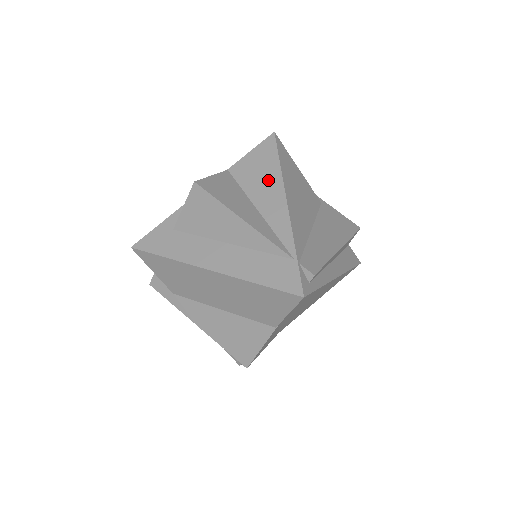
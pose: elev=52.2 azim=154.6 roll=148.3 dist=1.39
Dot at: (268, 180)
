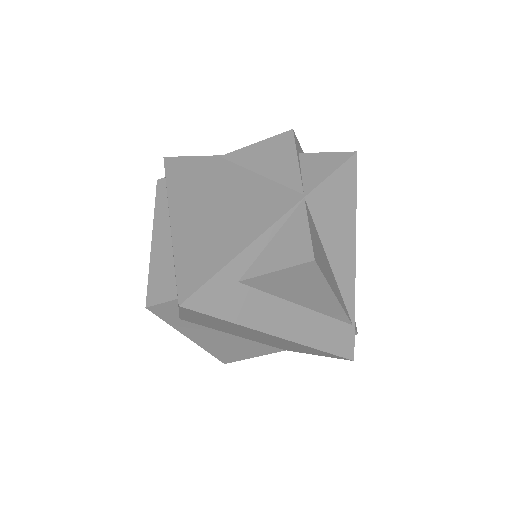
Dot at: (344, 226)
